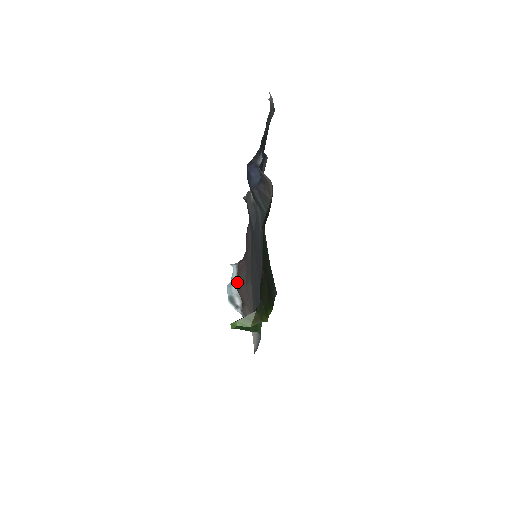
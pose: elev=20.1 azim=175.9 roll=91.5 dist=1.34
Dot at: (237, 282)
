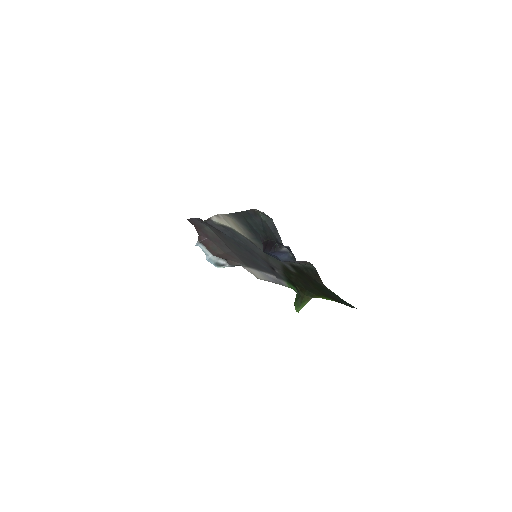
Dot at: (211, 253)
